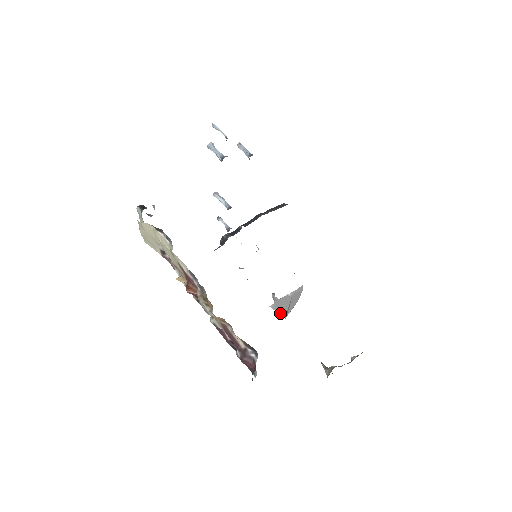
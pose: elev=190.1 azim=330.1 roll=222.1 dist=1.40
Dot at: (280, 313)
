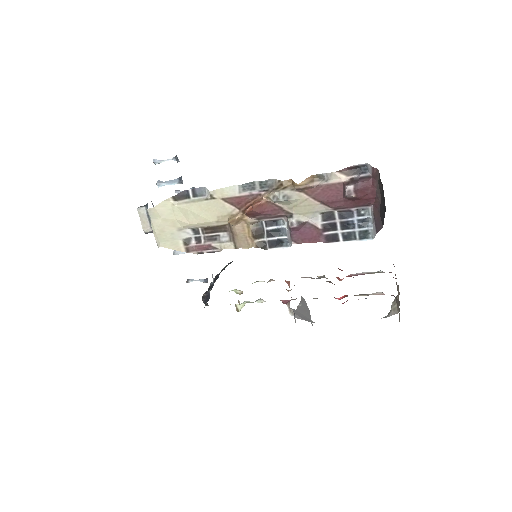
Dot at: occluded
